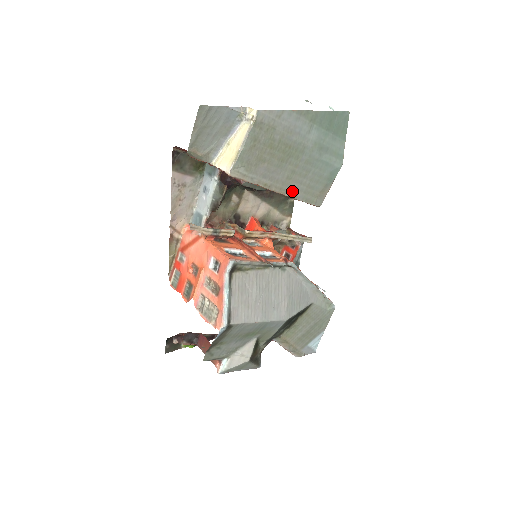
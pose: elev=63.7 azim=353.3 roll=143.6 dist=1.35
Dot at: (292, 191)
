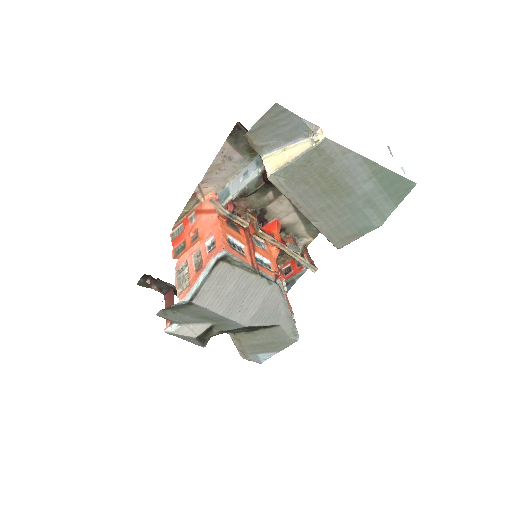
Dot at: (319, 222)
